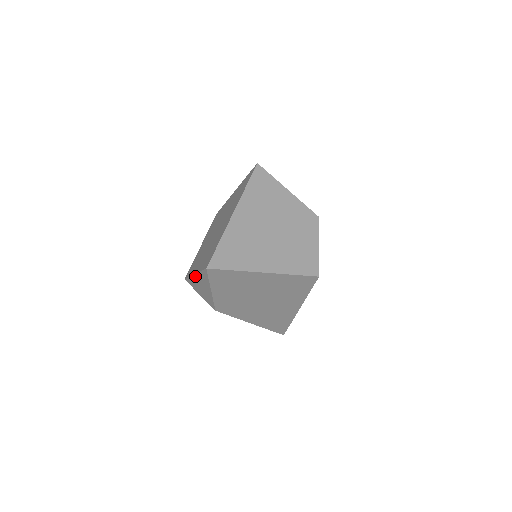
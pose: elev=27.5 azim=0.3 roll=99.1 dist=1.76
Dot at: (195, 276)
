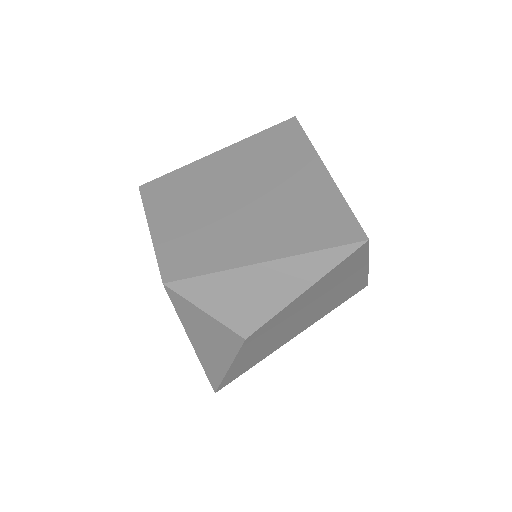
Dot at: (260, 266)
